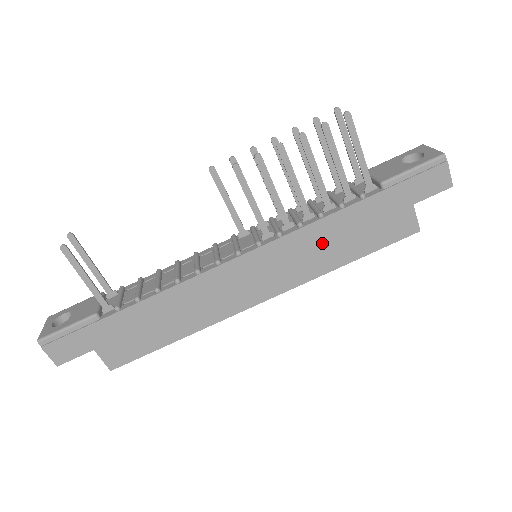
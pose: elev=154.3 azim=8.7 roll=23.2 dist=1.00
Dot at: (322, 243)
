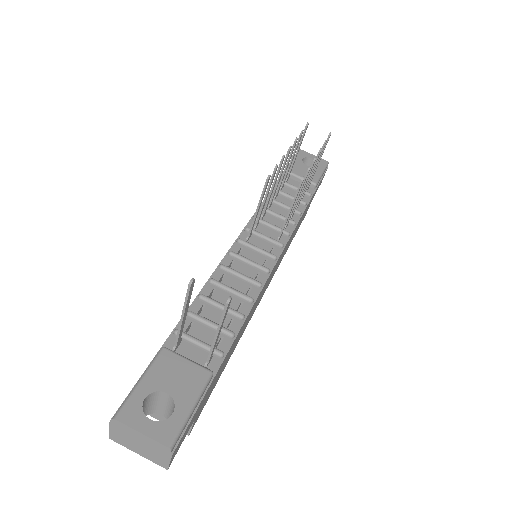
Dot at: occluded
